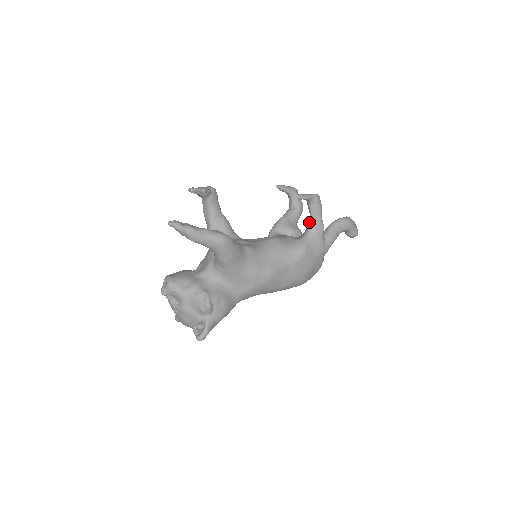
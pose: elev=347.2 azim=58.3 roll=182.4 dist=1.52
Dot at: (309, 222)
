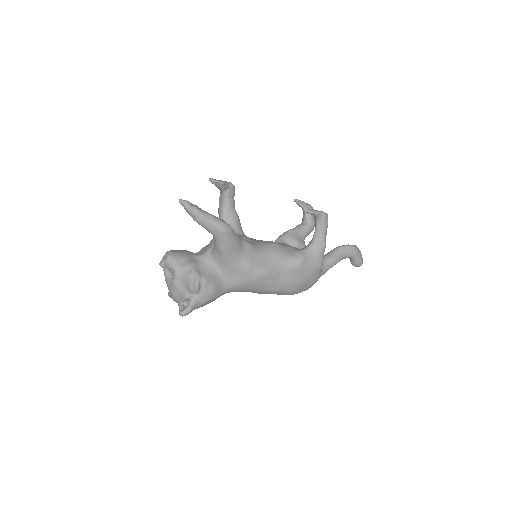
Dot at: (313, 237)
